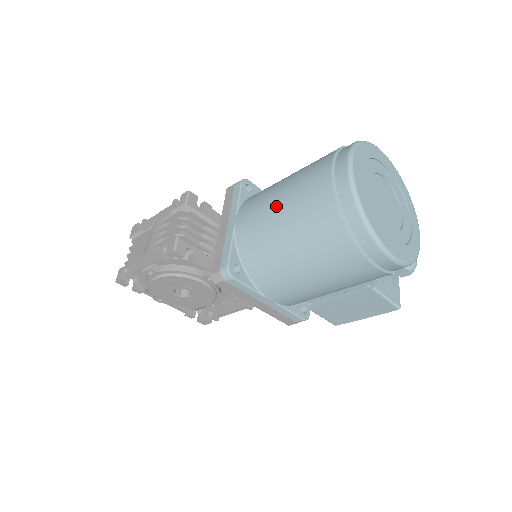
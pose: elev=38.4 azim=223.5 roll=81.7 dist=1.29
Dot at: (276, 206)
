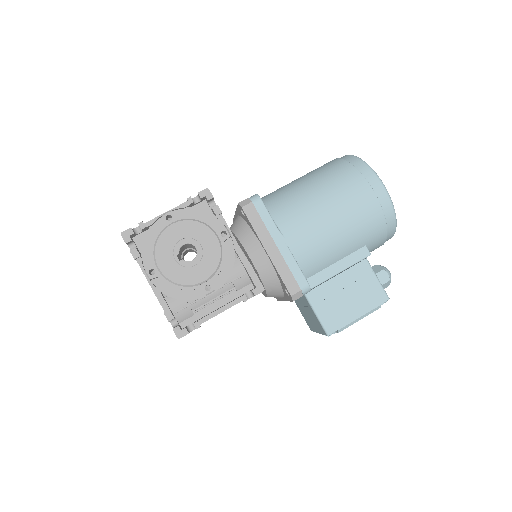
Dot at: (292, 181)
